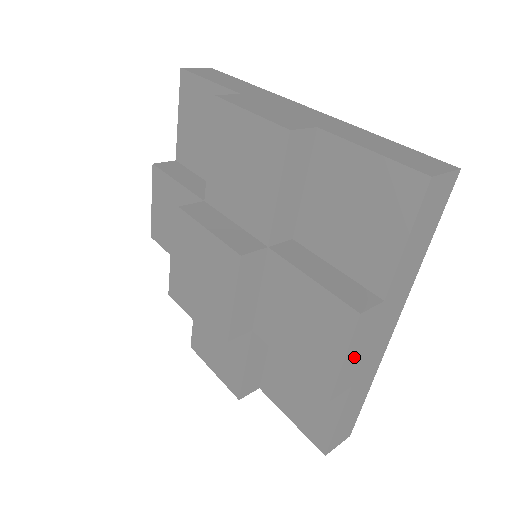
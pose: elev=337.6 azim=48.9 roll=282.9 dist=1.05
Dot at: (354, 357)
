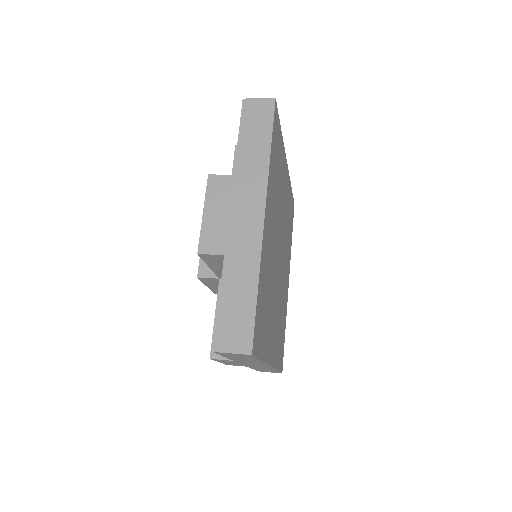
Dot at: (230, 363)
